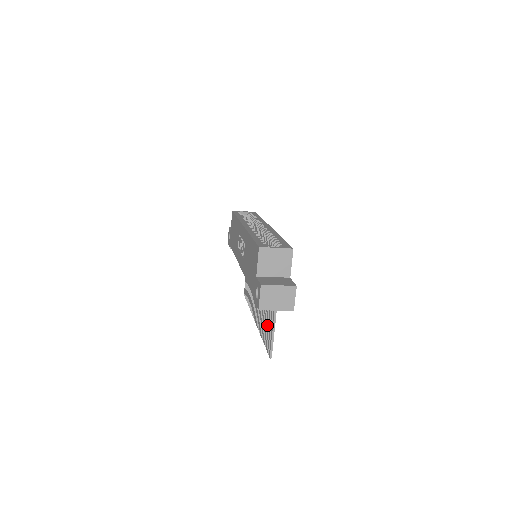
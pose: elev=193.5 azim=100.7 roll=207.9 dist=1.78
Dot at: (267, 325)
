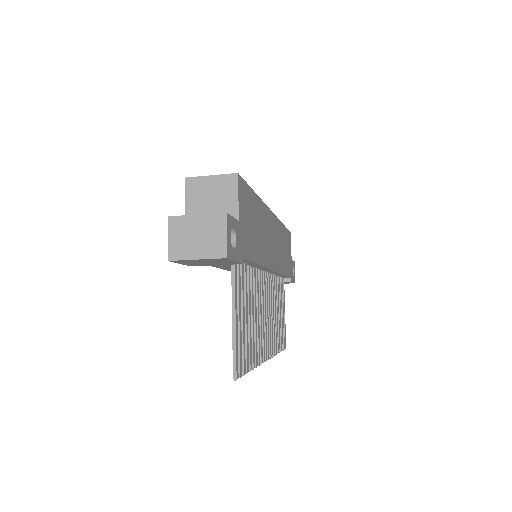
Dot at: occluded
